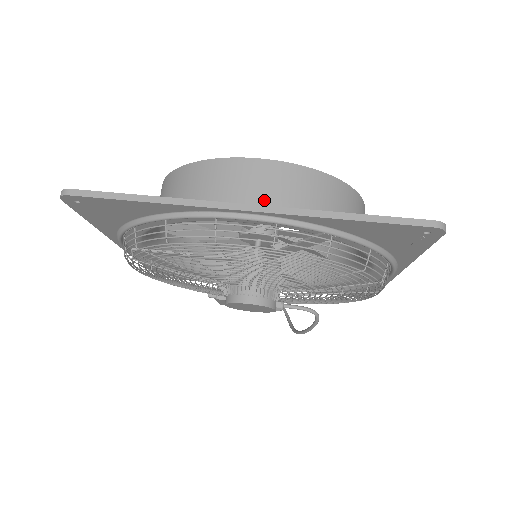
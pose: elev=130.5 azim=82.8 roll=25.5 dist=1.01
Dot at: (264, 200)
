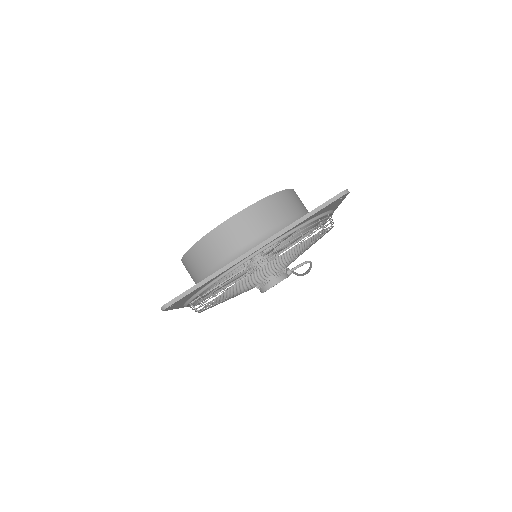
Dot at: (253, 234)
